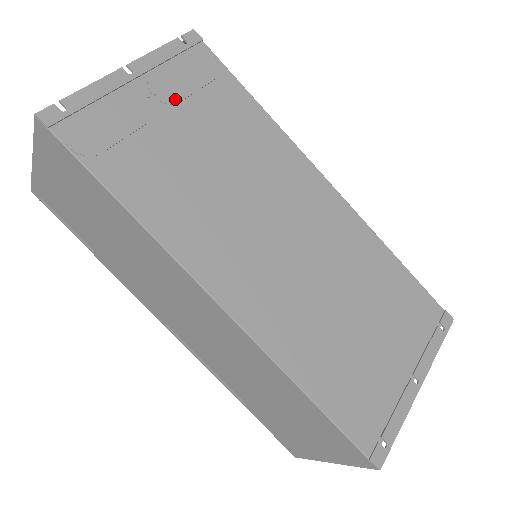
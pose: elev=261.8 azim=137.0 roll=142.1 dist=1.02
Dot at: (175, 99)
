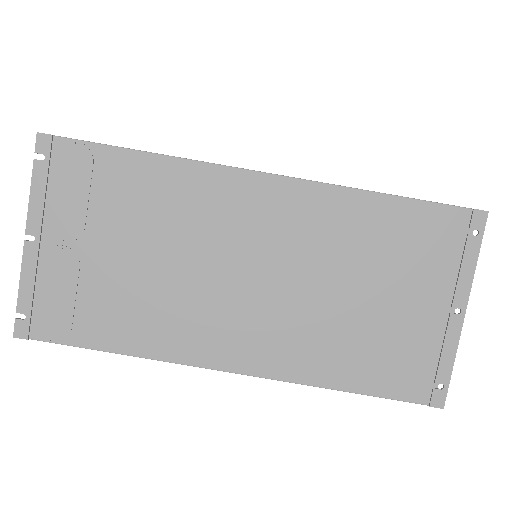
Dot at: (80, 227)
